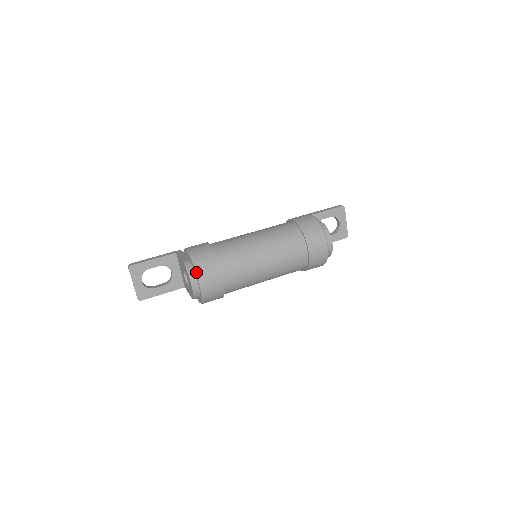
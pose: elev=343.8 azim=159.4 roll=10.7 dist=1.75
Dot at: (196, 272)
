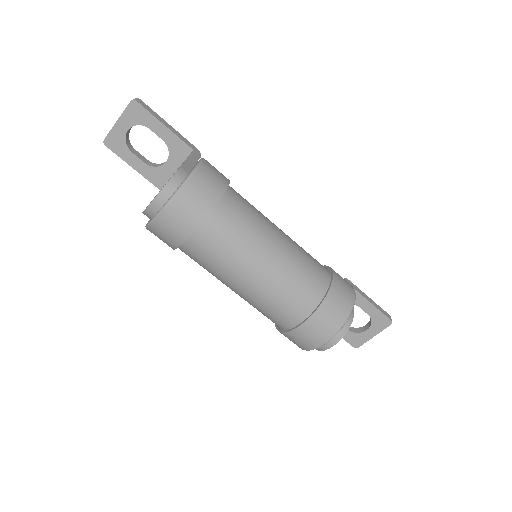
Dot at: (175, 193)
